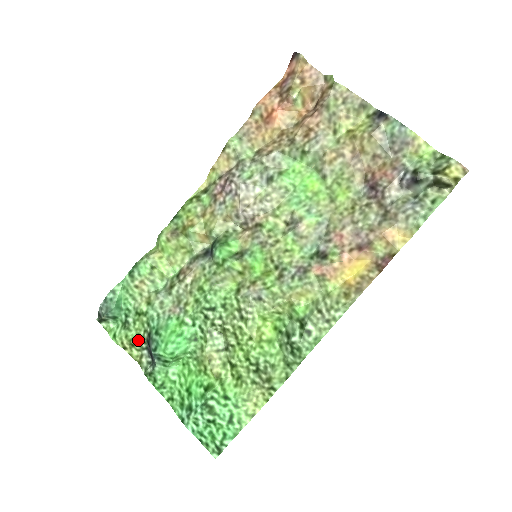
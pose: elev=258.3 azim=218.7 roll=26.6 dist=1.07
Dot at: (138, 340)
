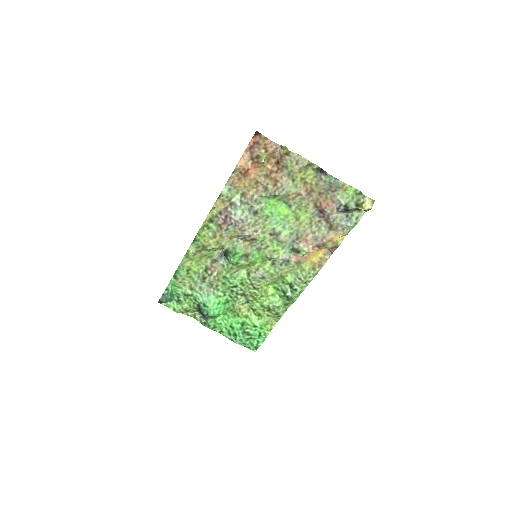
Dot at: (191, 308)
